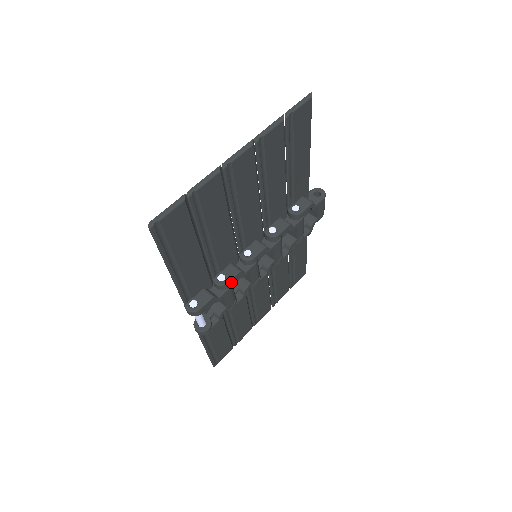
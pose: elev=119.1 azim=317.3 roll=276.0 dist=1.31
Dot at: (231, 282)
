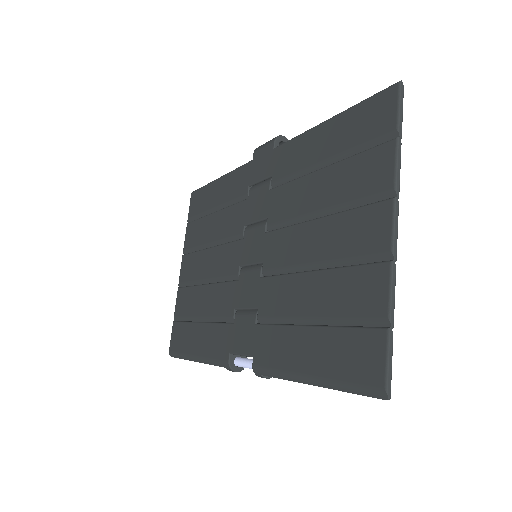
Dot at: occluded
